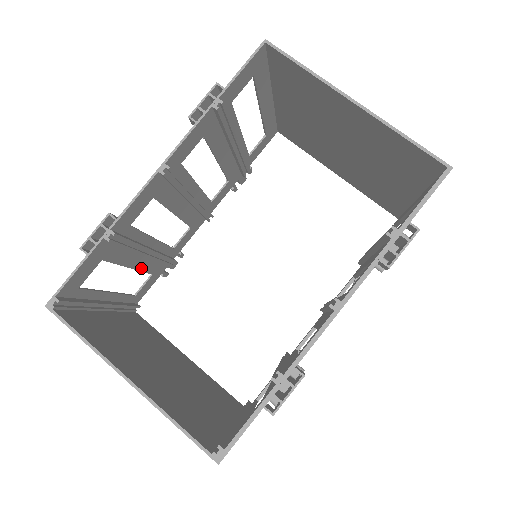
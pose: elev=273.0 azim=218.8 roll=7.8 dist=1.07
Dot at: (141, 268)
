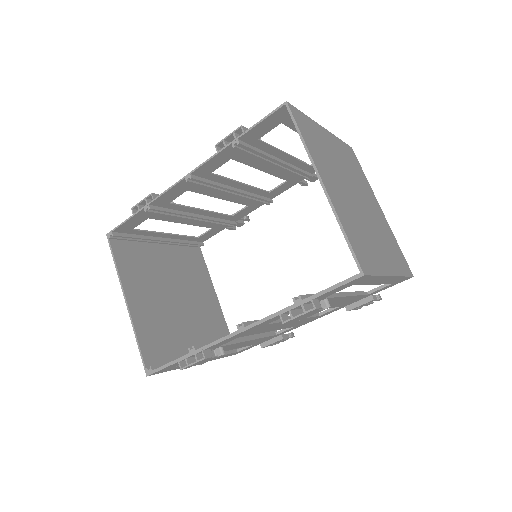
Dot at: (196, 224)
